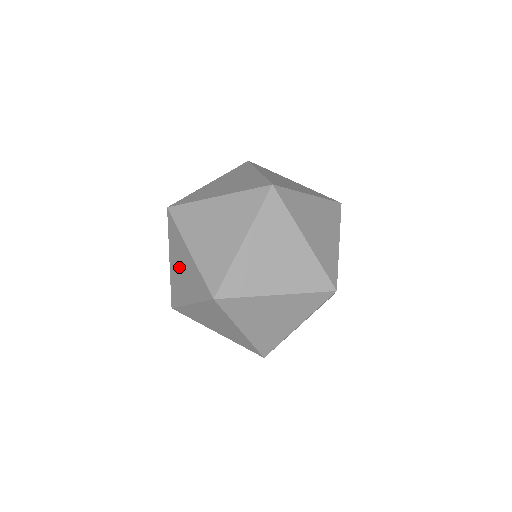
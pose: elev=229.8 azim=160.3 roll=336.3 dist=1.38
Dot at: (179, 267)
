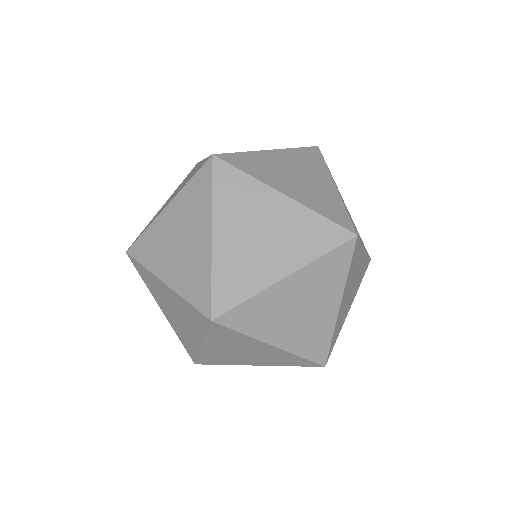
Dot at: (250, 232)
